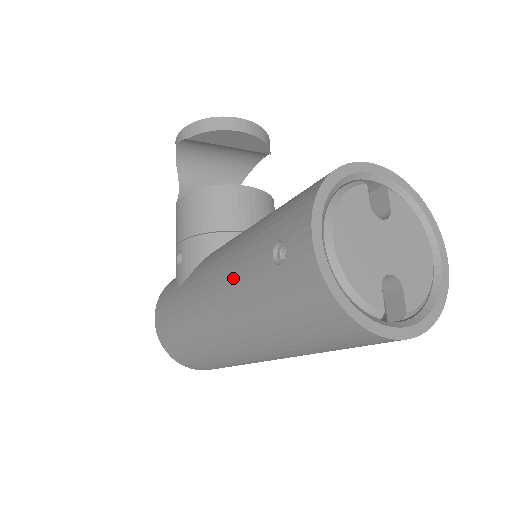
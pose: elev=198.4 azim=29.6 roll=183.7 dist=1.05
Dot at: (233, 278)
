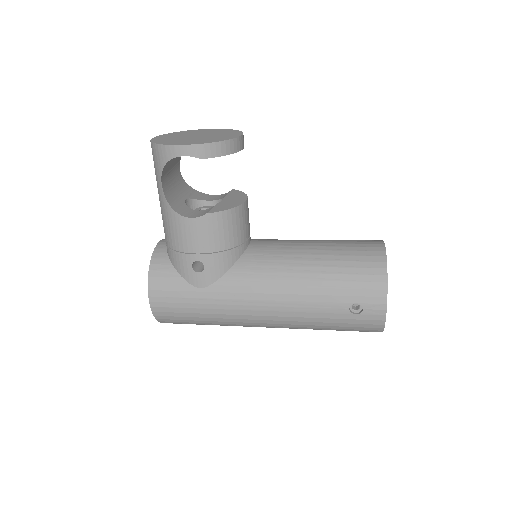
Dot at: (302, 308)
